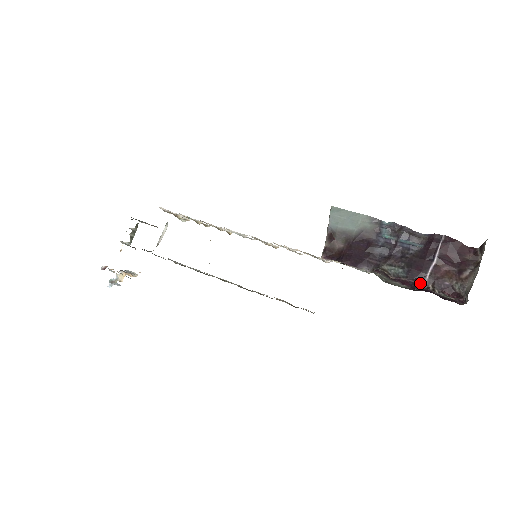
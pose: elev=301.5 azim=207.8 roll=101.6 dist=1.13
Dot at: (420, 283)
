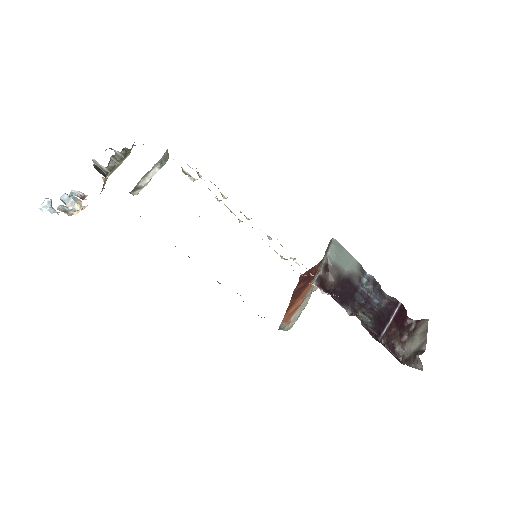
Dot at: (379, 336)
